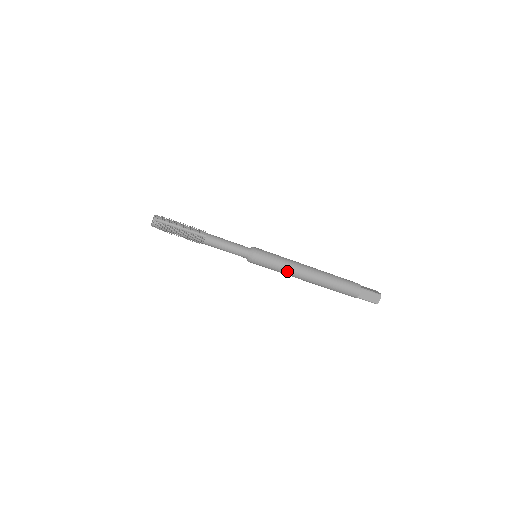
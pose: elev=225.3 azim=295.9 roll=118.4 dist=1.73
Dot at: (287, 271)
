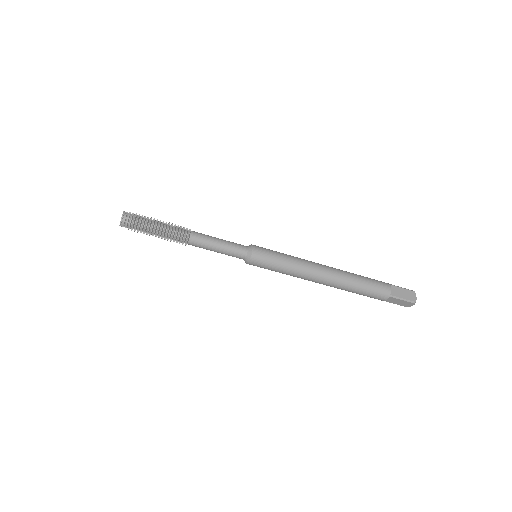
Dot at: (298, 266)
